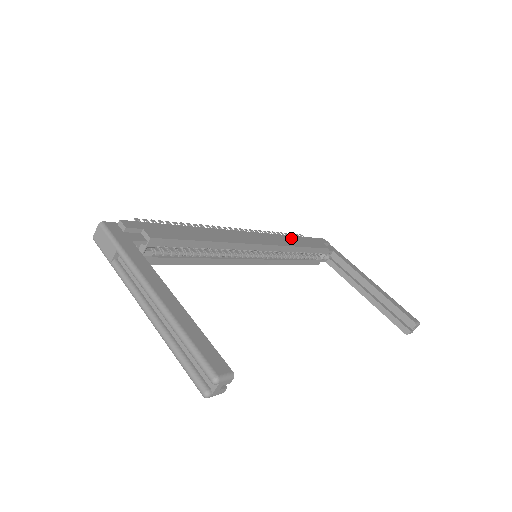
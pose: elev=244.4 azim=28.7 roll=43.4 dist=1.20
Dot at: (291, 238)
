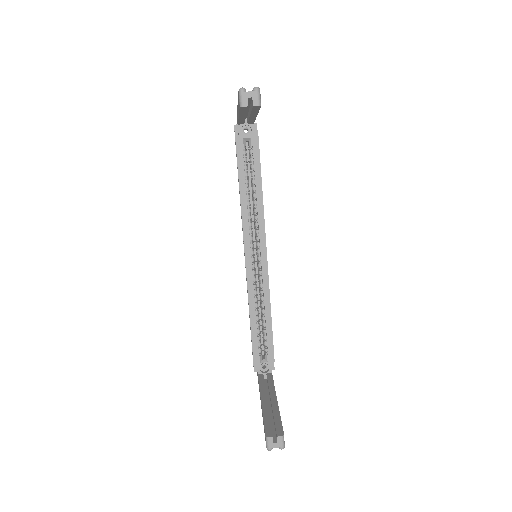
Dot at: occluded
